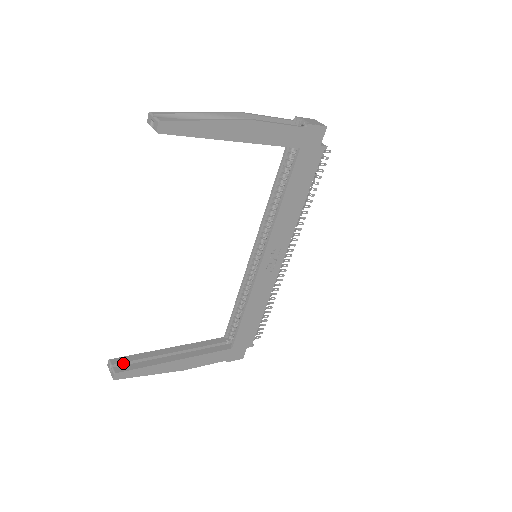
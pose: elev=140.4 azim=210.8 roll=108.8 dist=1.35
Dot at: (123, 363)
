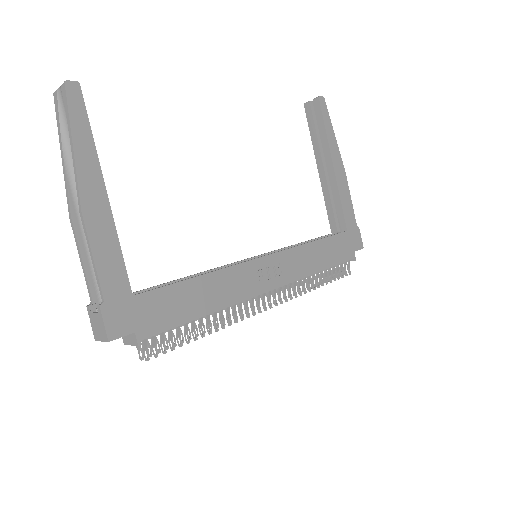
Dot at: occluded
